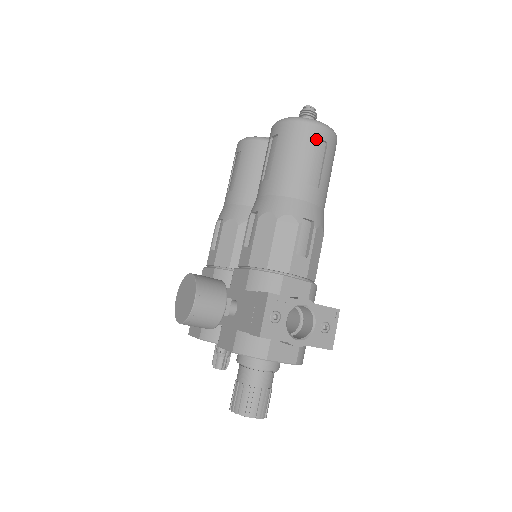
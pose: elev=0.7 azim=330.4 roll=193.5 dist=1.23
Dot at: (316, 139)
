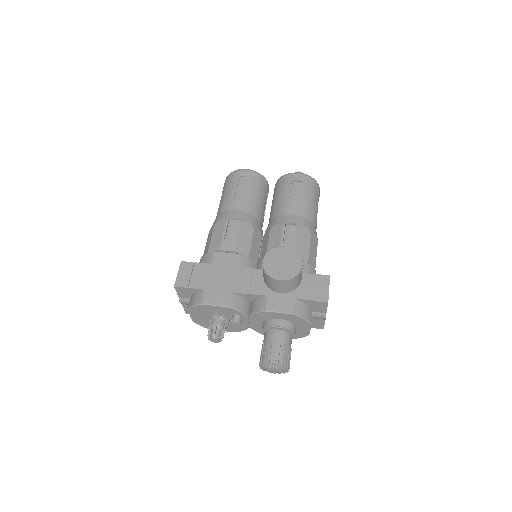
Dot at: occluded
